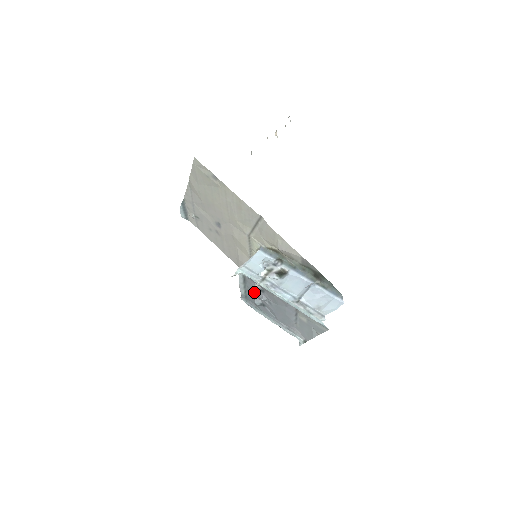
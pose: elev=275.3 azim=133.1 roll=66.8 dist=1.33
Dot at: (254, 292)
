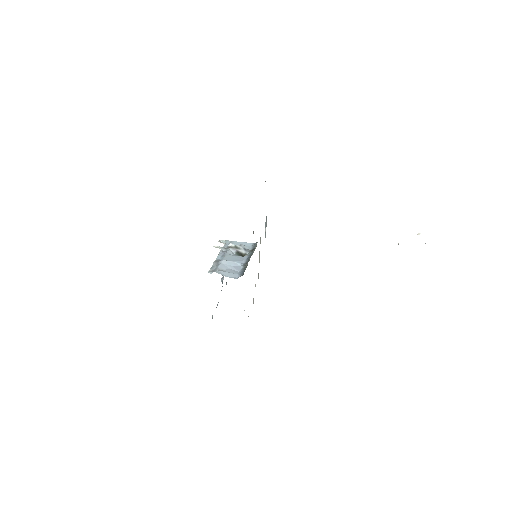
Dot at: occluded
